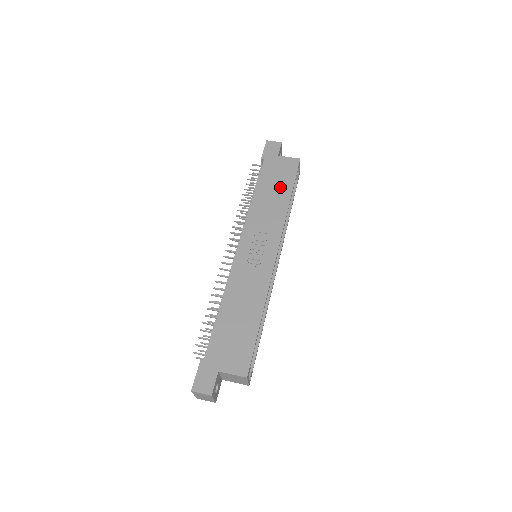
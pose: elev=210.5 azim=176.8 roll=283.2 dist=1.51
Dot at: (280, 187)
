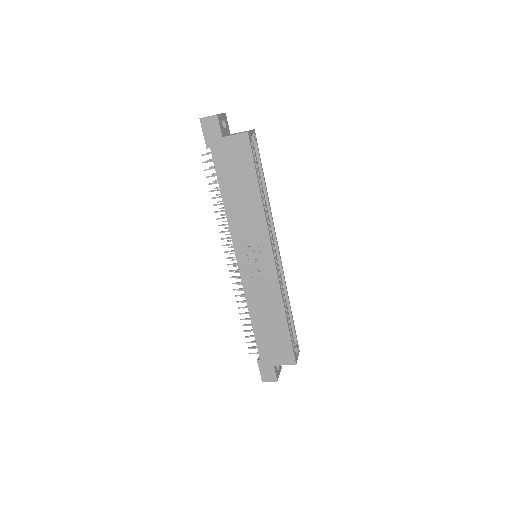
Dot at: (243, 181)
